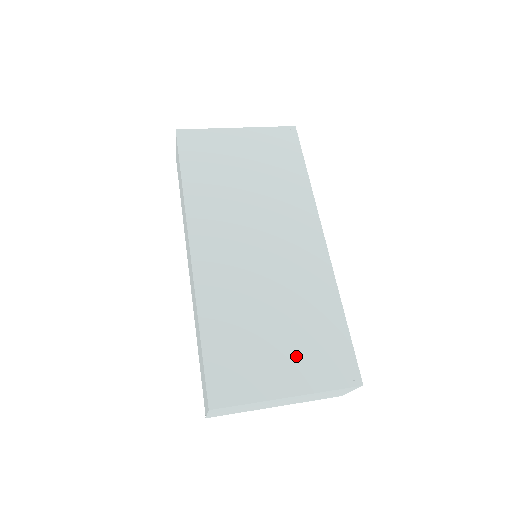
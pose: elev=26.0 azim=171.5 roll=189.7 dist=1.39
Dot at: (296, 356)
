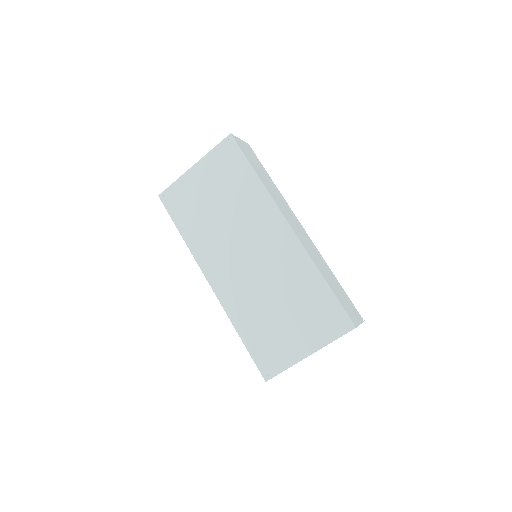
Dot at: (303, 327)
